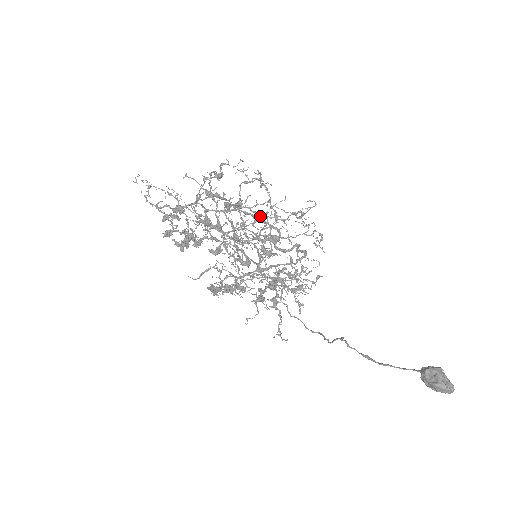
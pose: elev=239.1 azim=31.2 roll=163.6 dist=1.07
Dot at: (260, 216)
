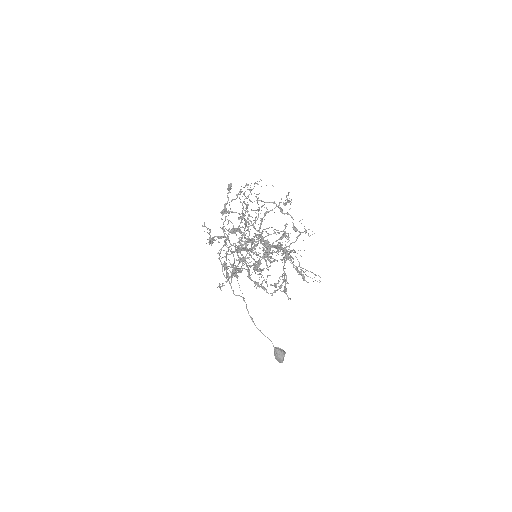
Dot at: occluded
